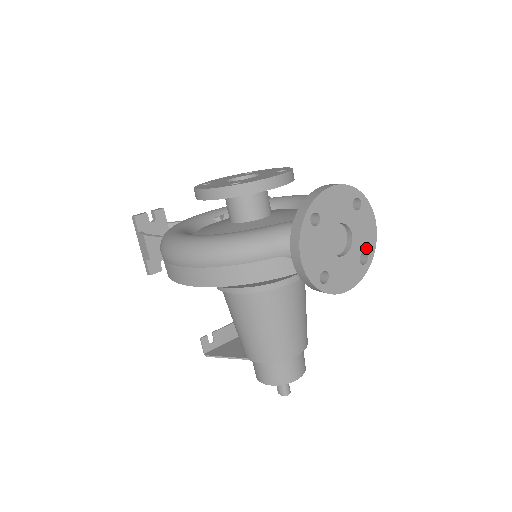
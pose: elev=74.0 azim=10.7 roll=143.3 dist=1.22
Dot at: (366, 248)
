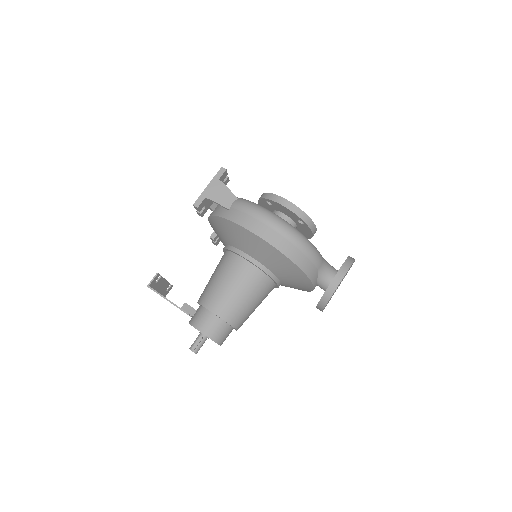
Dot at: occluded
